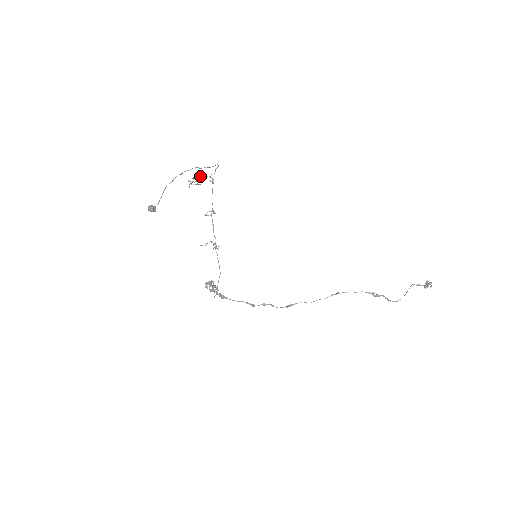
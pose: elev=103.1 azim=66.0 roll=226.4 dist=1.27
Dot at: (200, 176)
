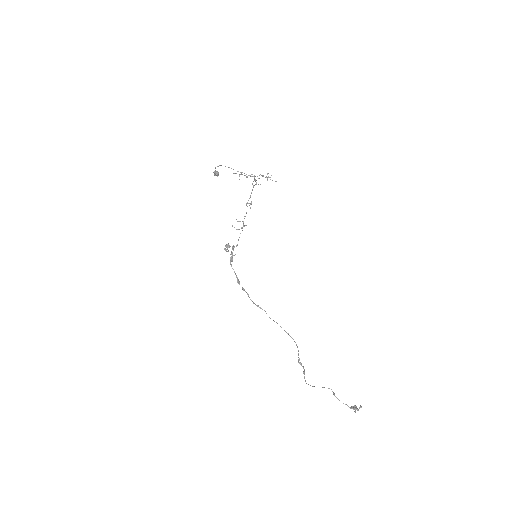
Dot at: occluded
